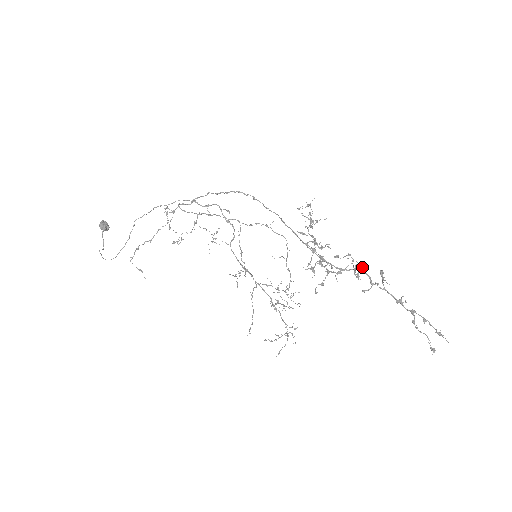
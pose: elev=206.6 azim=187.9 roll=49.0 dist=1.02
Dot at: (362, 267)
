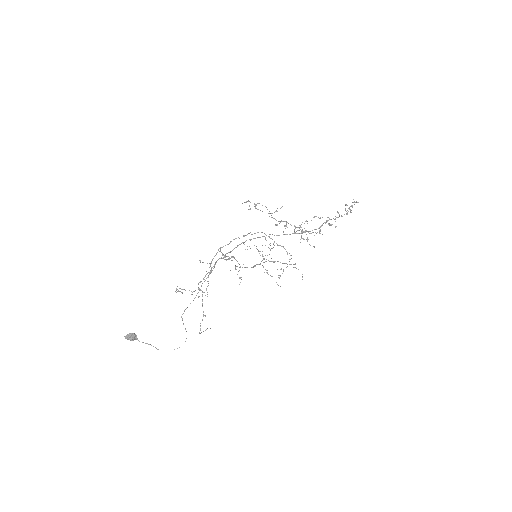
Dot at: (329, 219)
